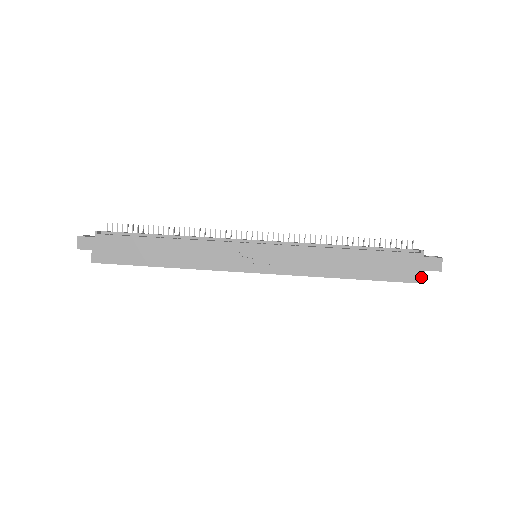
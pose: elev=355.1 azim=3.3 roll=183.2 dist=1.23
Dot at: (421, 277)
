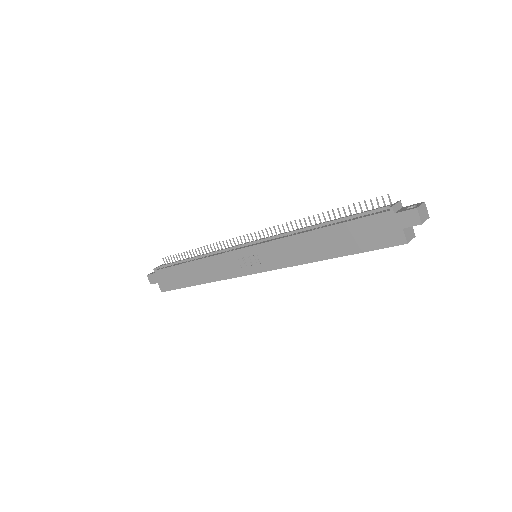
Dot at: (401, 237)
